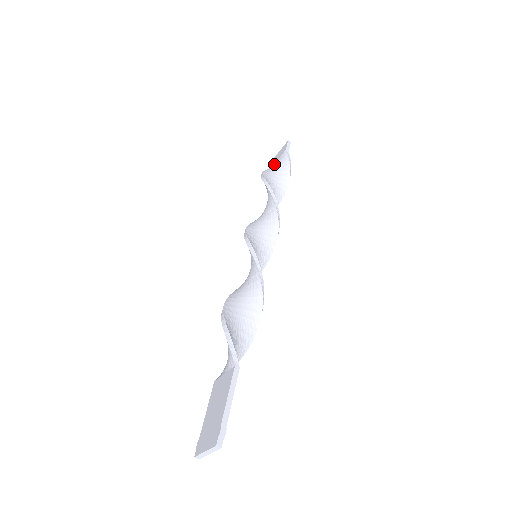
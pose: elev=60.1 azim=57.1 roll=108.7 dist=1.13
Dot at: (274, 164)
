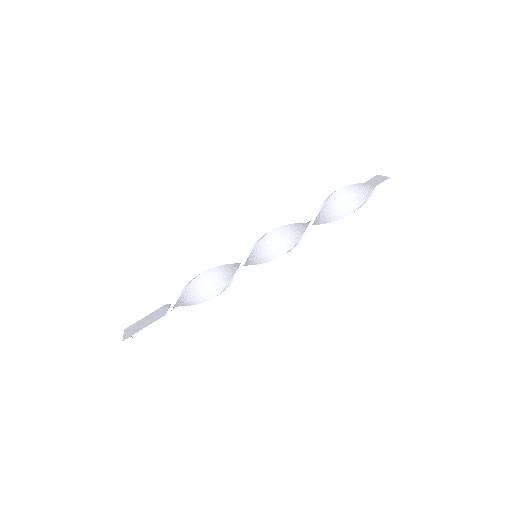
Dot at: (363, 186)
